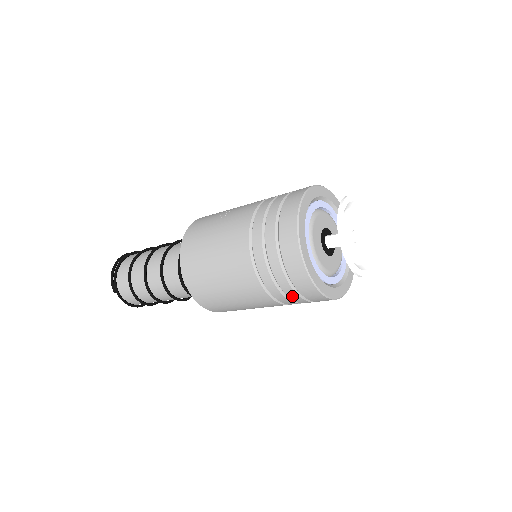
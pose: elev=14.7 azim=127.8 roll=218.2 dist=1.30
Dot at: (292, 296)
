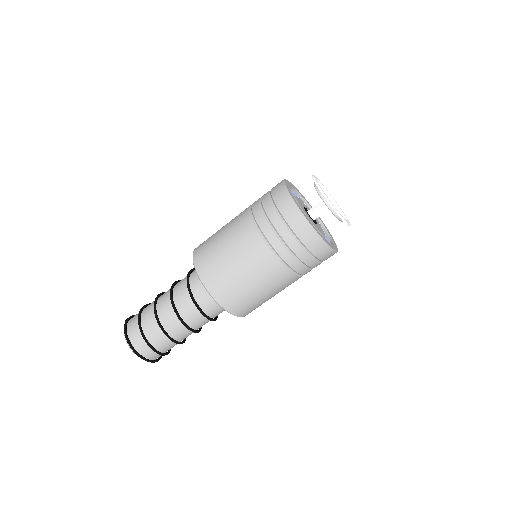
Dot at: (266, 205)
